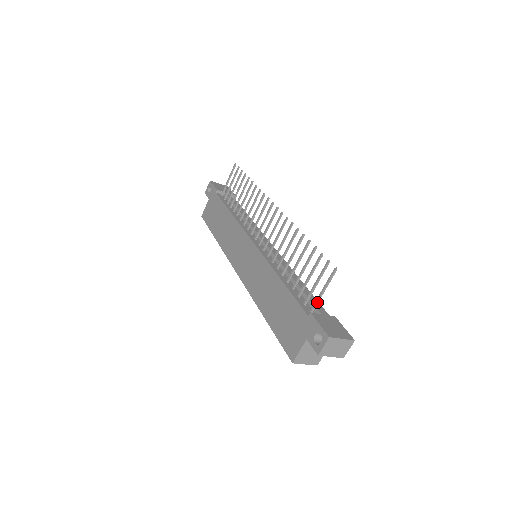
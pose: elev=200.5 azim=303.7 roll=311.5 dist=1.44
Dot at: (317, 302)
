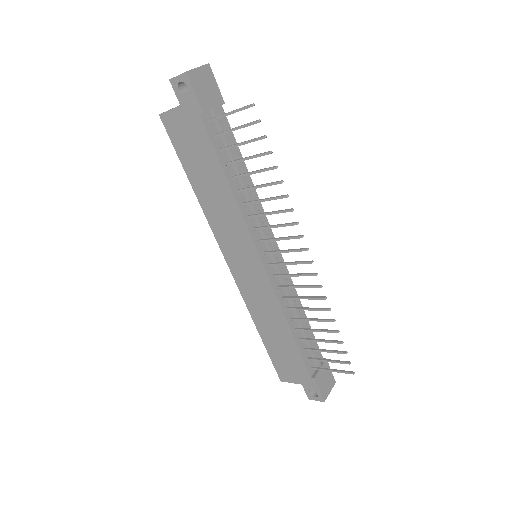
Dot at: (322, 370)
